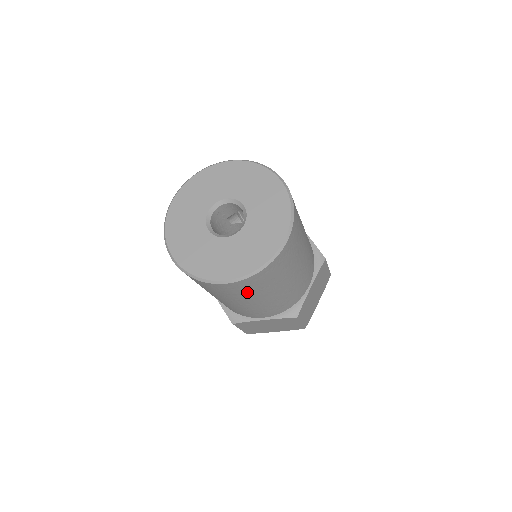
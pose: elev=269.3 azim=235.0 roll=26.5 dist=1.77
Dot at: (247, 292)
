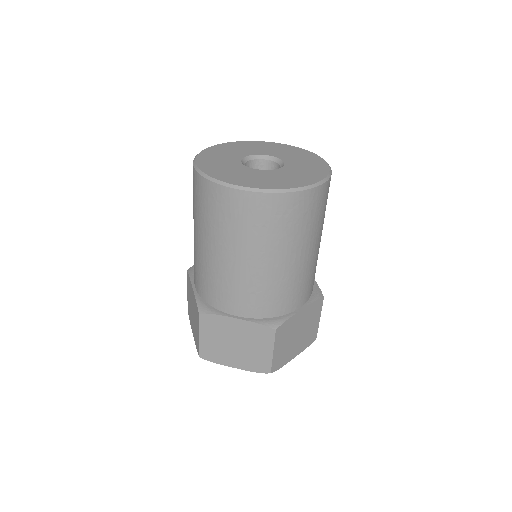
Dot at: (317, 218)
